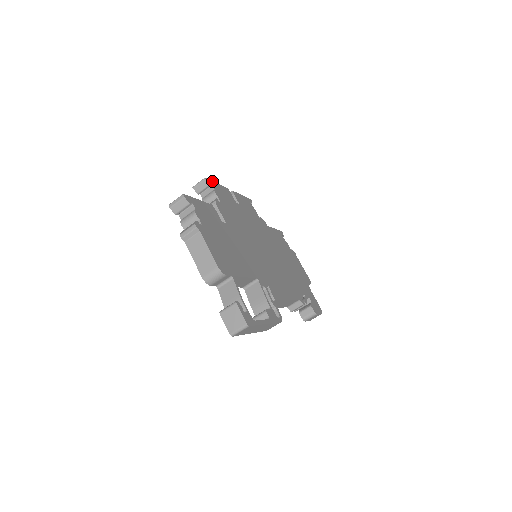
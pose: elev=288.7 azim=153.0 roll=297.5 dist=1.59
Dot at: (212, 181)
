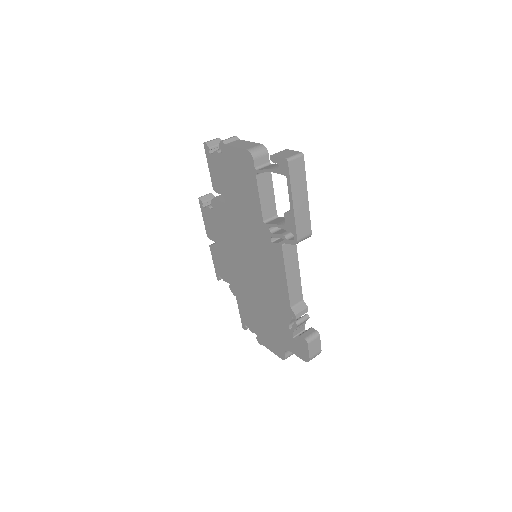
Dot at: occluded
